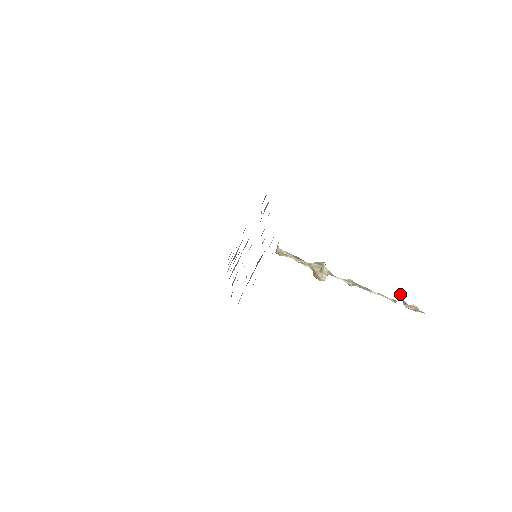
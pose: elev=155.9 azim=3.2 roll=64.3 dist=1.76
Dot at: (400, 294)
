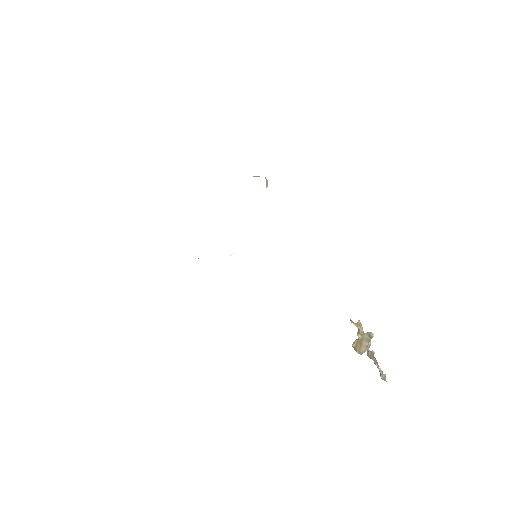
Dot at: occluded
